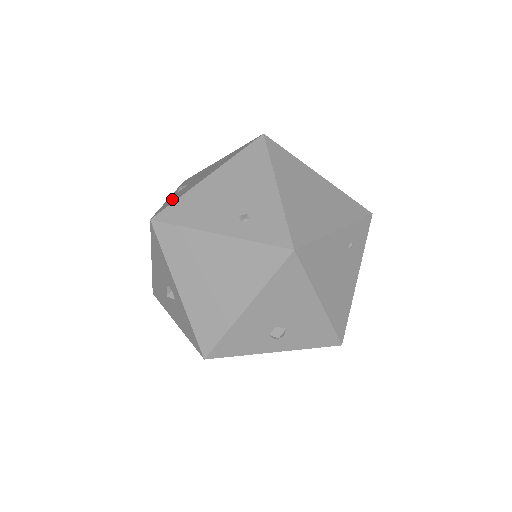
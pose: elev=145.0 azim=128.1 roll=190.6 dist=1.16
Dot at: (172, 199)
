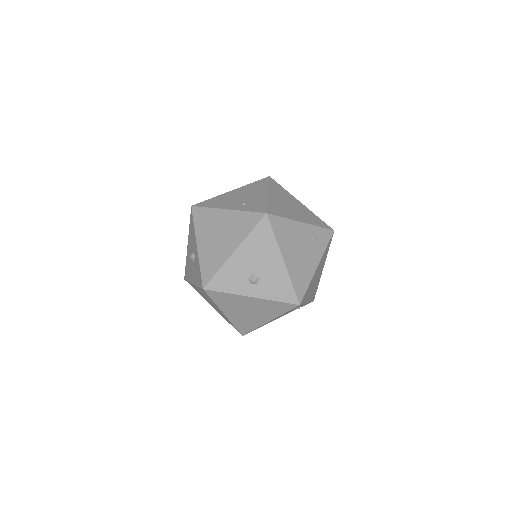
Dot at: occluded
